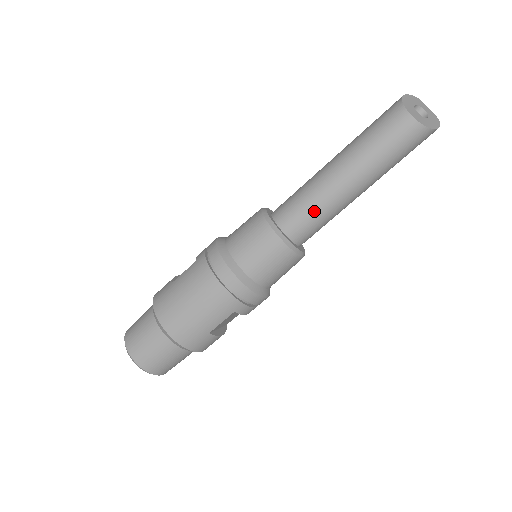
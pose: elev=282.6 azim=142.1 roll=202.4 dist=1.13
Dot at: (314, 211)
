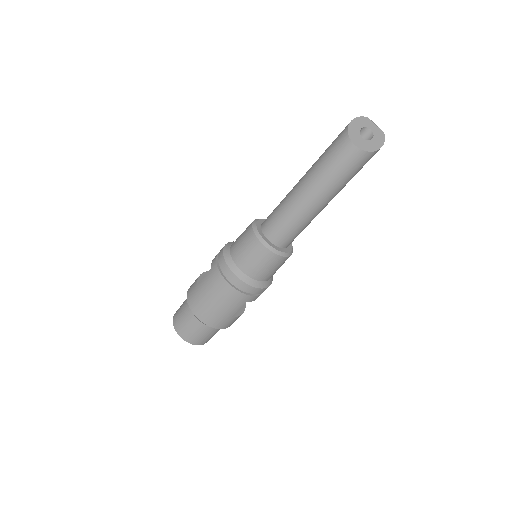
Dot at: (292, 225)
